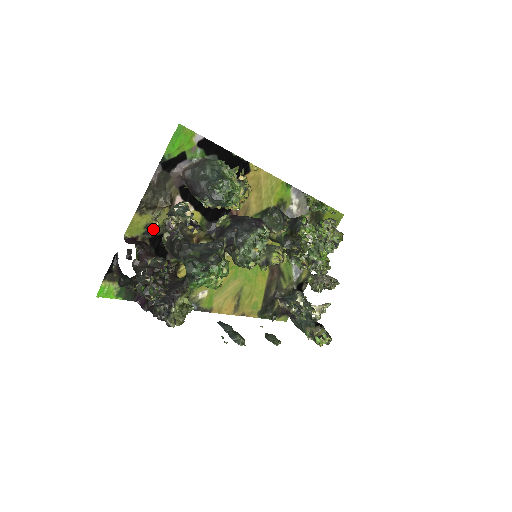
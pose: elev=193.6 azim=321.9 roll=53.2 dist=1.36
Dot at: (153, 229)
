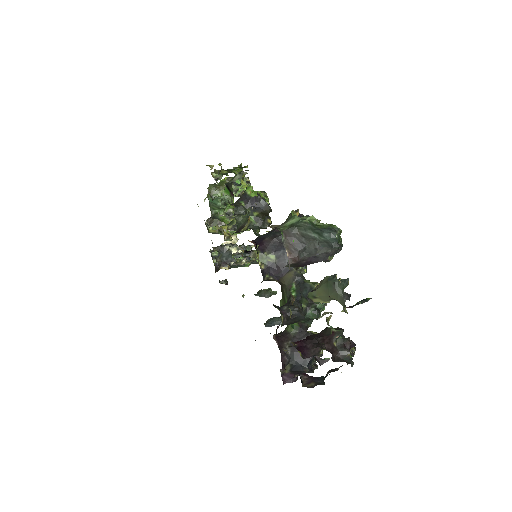
Dot at: occluded
